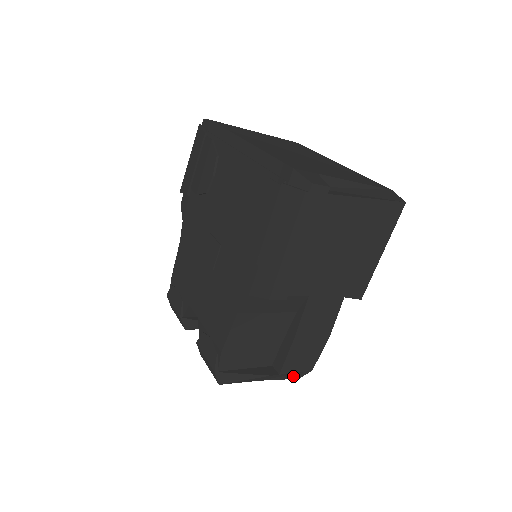
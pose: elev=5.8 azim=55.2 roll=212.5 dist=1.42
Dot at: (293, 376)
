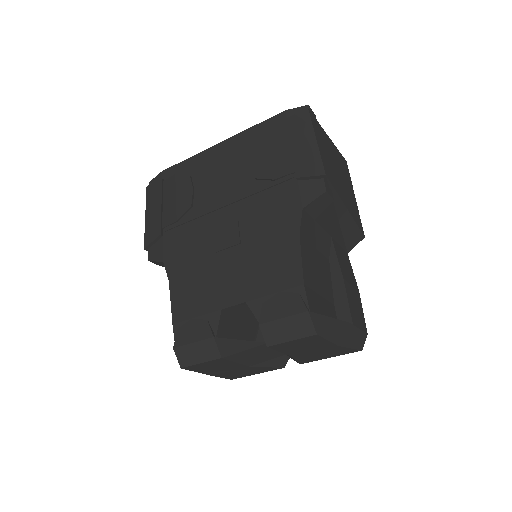
Dot at: (358, 343)
